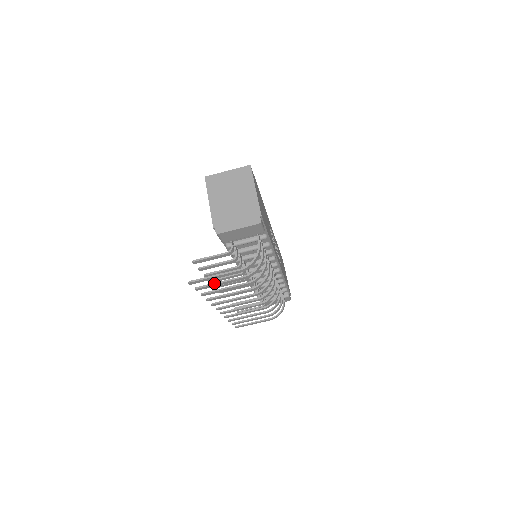
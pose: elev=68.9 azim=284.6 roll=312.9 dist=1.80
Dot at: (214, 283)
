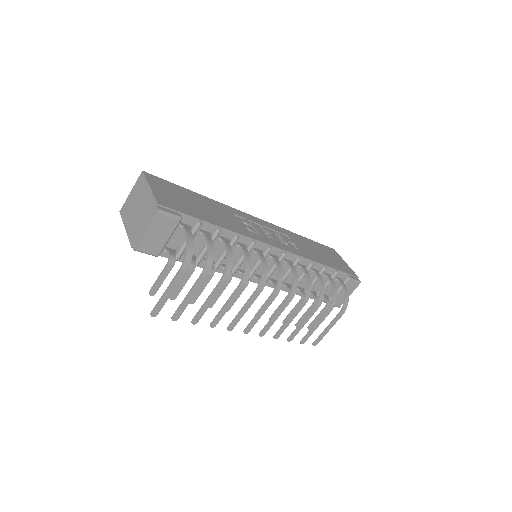
Dot at: (182, 302)
